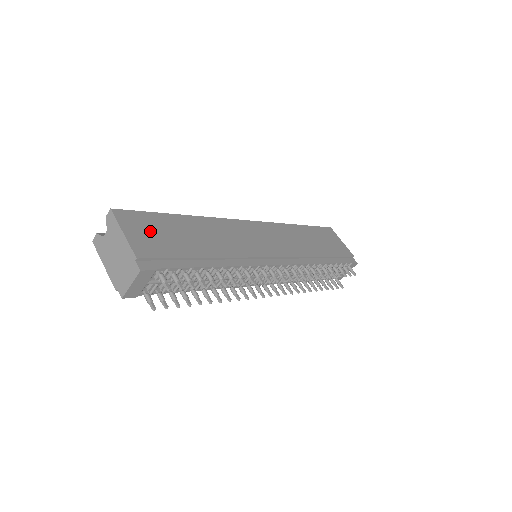
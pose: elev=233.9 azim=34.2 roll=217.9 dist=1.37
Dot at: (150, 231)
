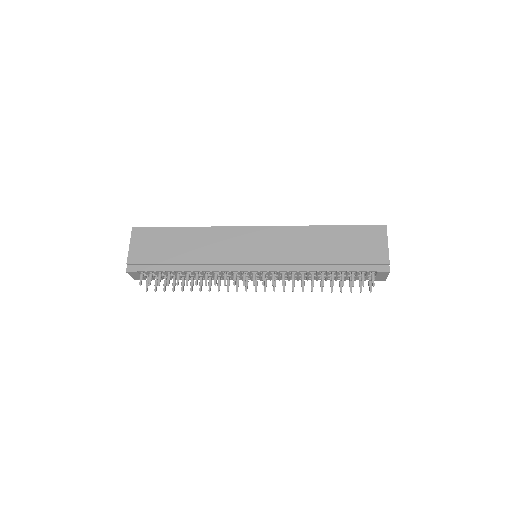
Dot at: (149, 243)
